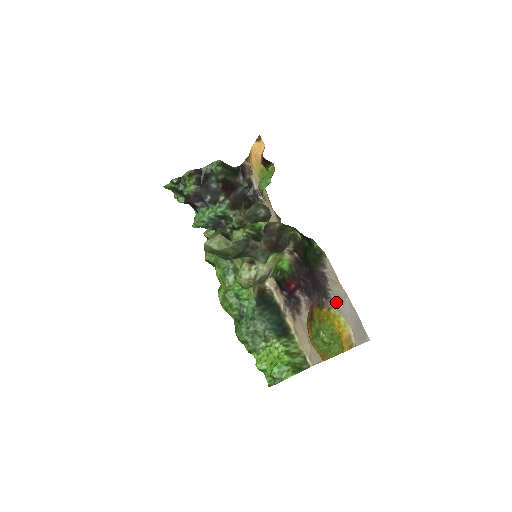
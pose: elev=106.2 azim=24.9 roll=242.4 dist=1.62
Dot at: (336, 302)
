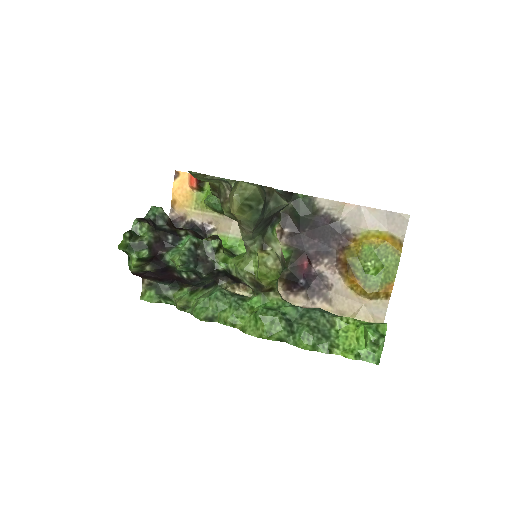
Dot at: (355, 226)
